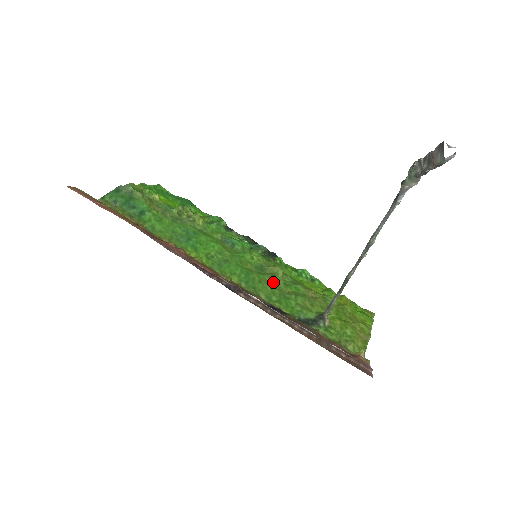
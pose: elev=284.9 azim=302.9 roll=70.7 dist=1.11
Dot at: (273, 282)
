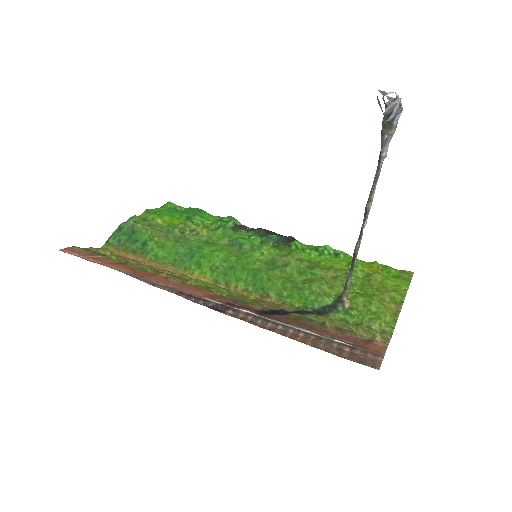
Dot at: (285, 275)
